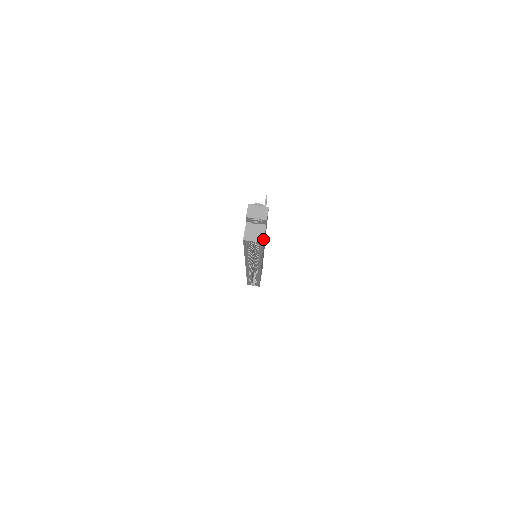
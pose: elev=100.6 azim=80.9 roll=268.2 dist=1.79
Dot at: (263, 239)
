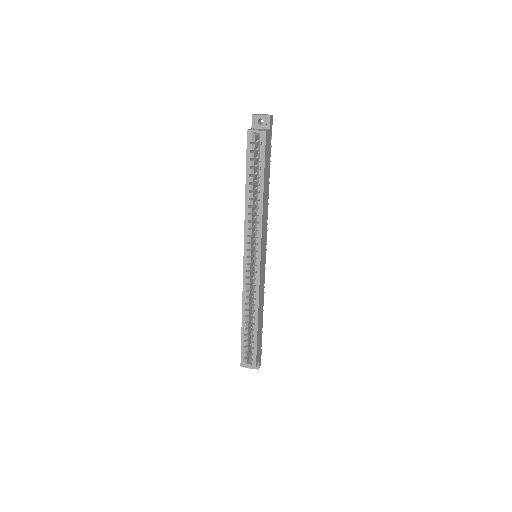
Dot at: (266, 130)
